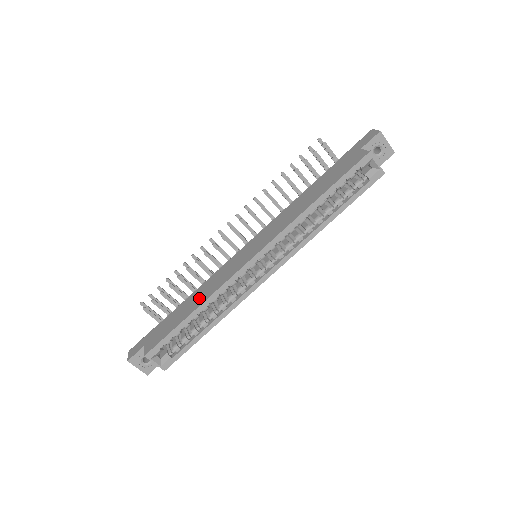
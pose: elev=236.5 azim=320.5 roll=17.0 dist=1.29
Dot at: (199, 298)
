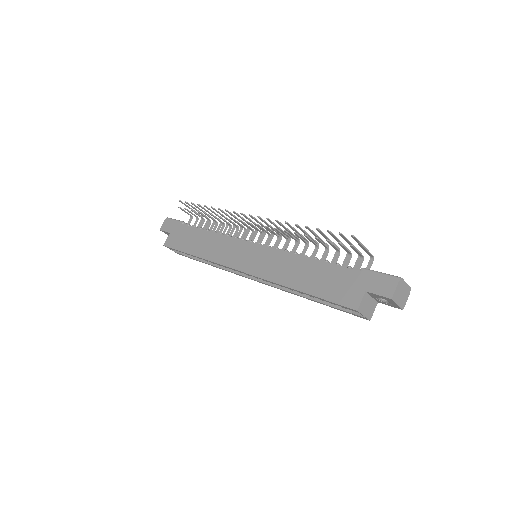
Dot at: (205, 248)
